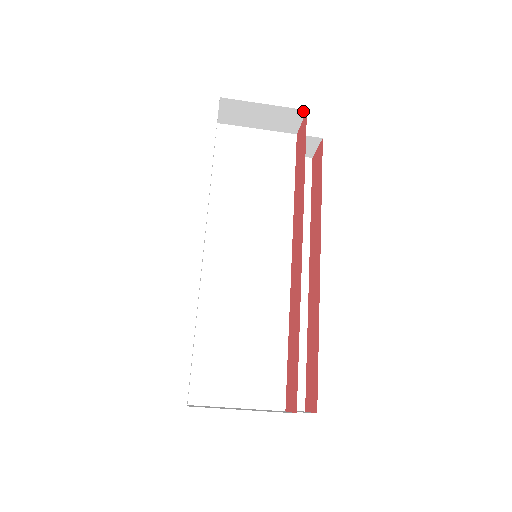
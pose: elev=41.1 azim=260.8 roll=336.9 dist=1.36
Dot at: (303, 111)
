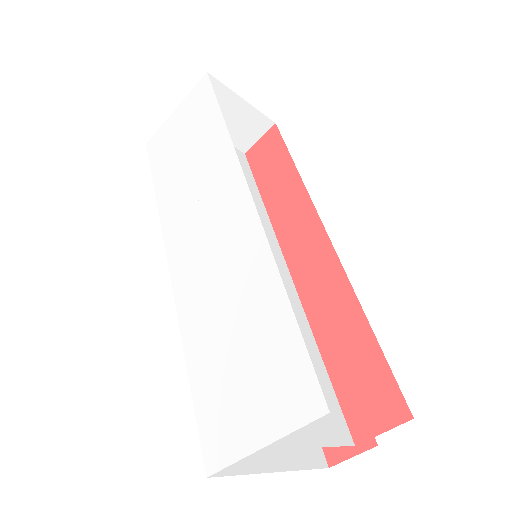
Dot at: (271, 123)
